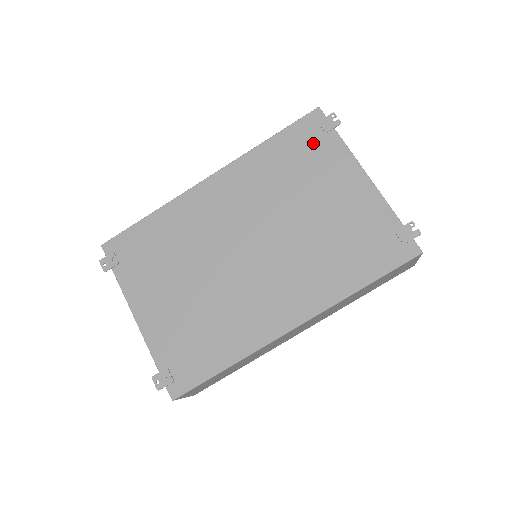
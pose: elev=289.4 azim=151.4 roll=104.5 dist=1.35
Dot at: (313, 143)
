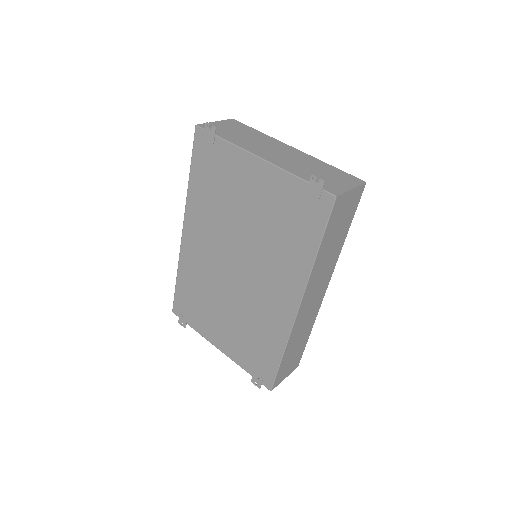
Dot at: (213, 158)
